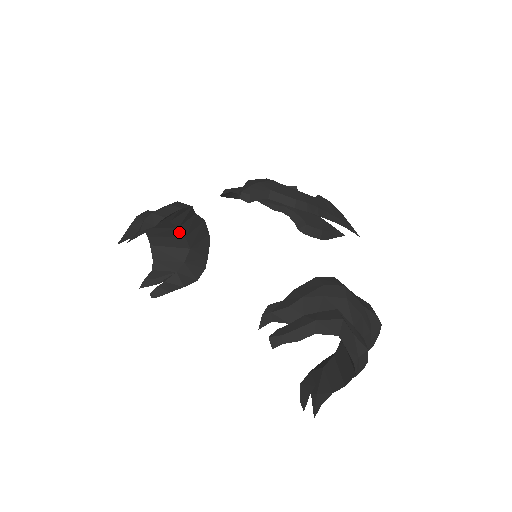
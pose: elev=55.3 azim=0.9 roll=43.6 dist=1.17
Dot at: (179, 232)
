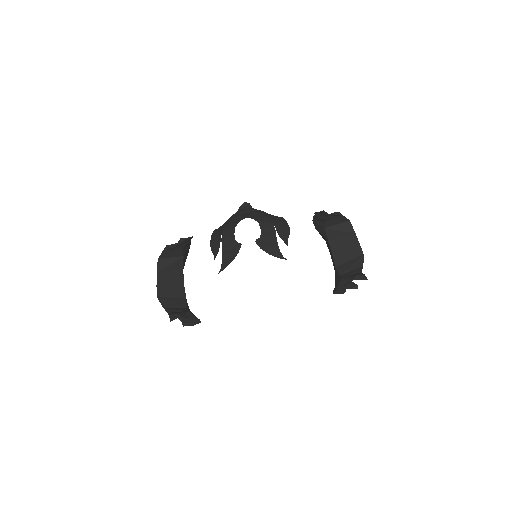
Dot at: (181, 277)
